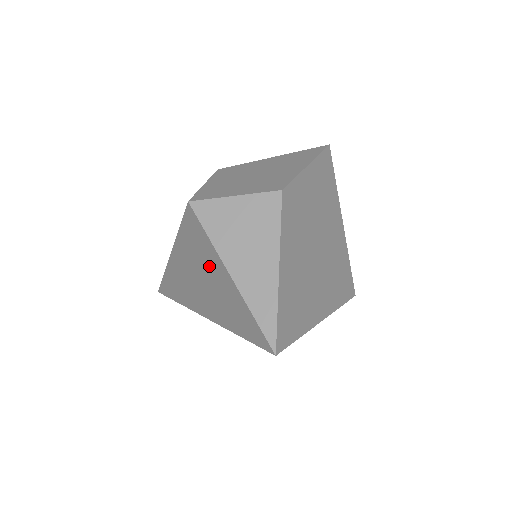
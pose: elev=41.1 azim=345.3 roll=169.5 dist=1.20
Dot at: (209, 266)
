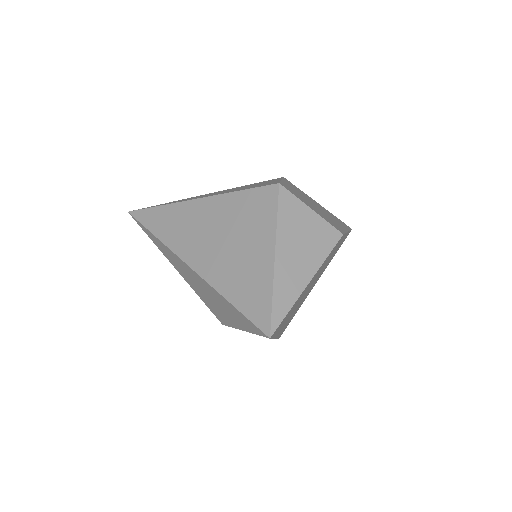
Dot at: (251, 237)
